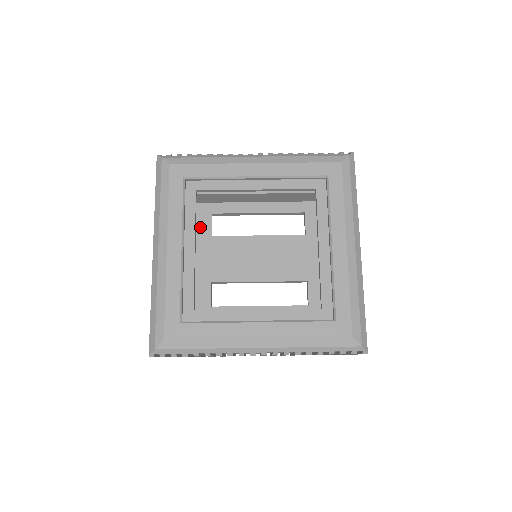
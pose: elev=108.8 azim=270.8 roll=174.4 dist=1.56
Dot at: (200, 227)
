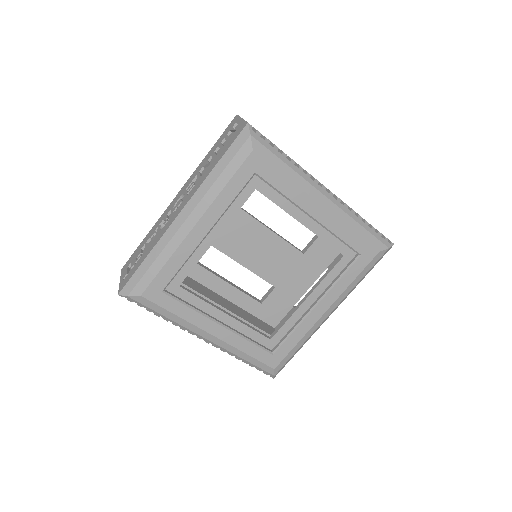
Dot at: occluded
